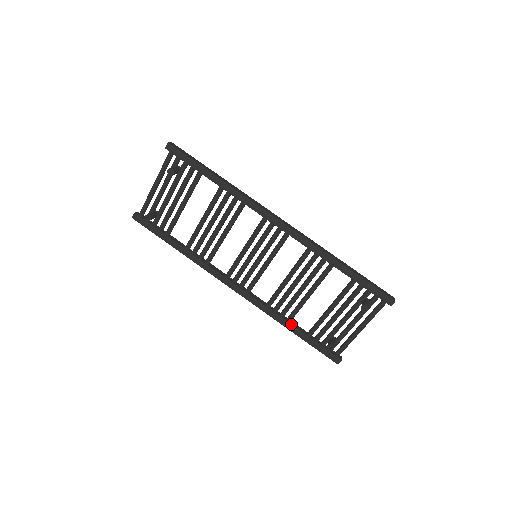
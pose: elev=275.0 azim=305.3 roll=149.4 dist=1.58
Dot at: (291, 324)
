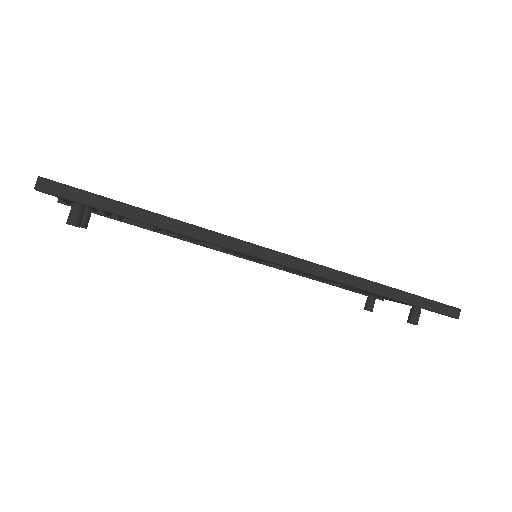
Dot at: (319, 280)
